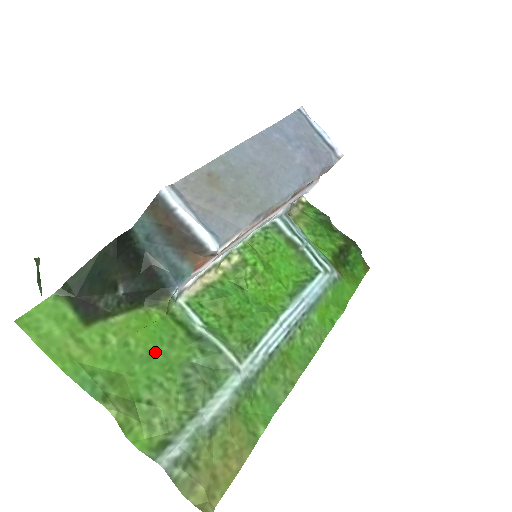
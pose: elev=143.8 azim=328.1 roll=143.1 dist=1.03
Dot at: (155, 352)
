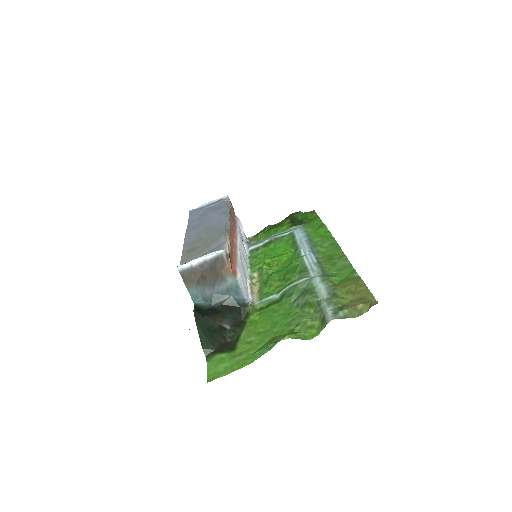
Dot at: (274, 320)
